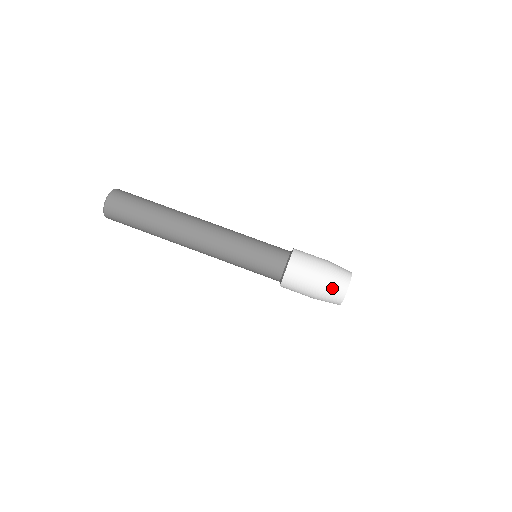
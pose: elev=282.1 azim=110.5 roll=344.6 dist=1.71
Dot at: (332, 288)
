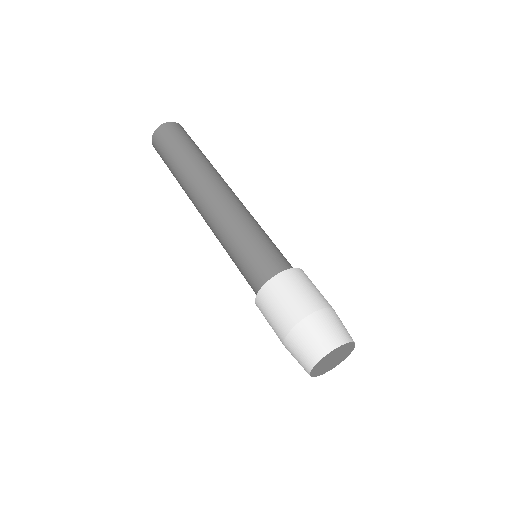
Dot at: (303, 343)
